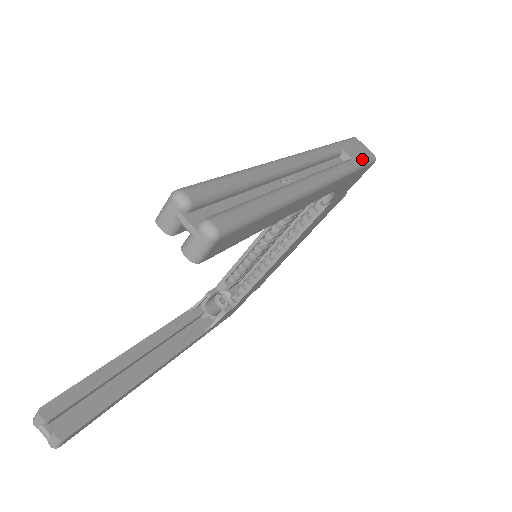
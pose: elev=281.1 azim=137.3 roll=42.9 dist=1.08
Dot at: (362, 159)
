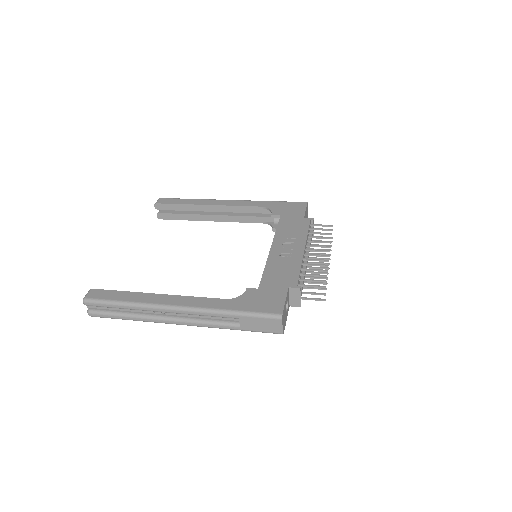
Dot at: (254, 330)
